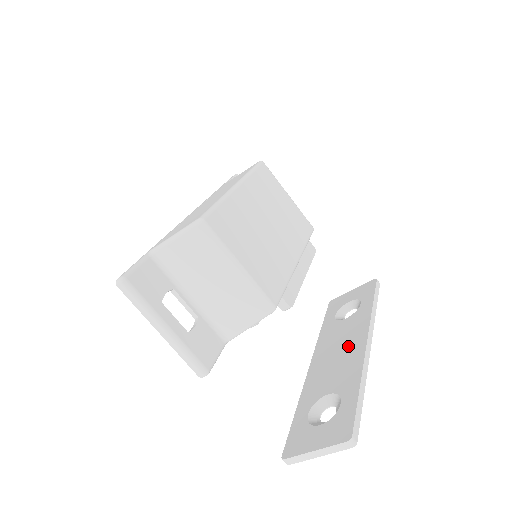
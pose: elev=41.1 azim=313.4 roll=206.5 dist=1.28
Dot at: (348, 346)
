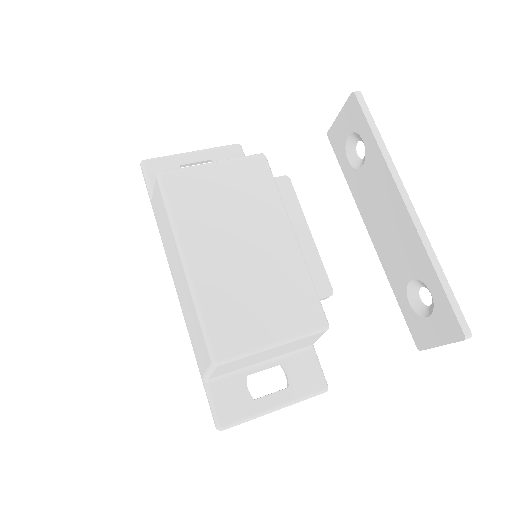
Dot at: (391, 213)
